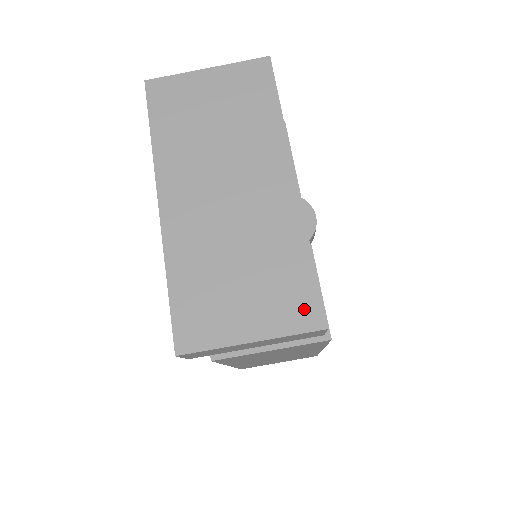
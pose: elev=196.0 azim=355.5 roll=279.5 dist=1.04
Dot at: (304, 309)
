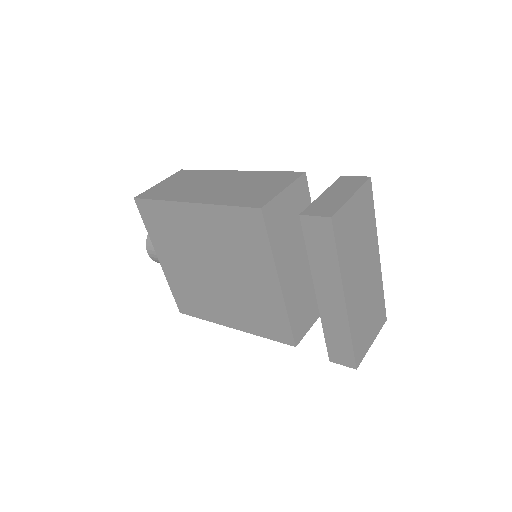
Dot at: (382, 317)
